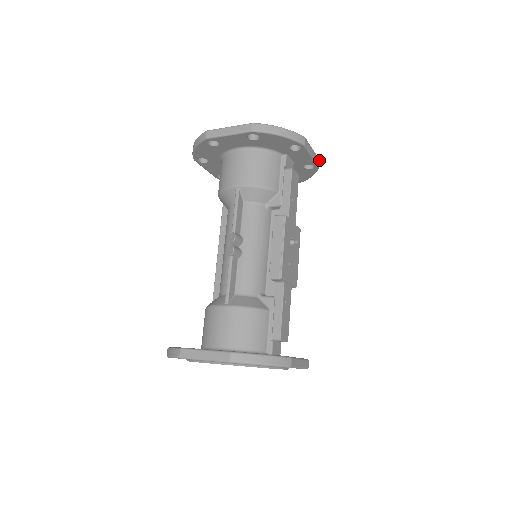
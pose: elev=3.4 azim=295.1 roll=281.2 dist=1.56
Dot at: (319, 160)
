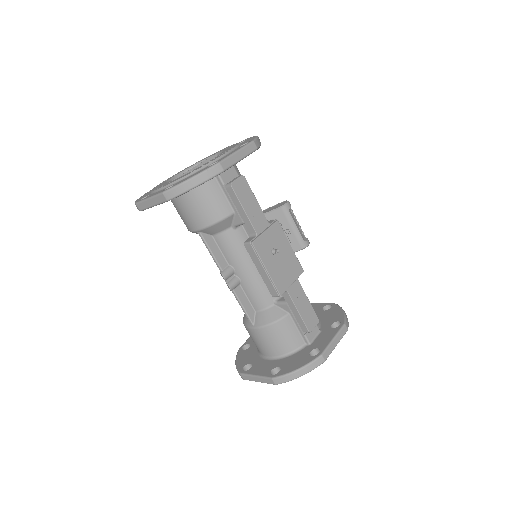
Dot at: (253, 143)
